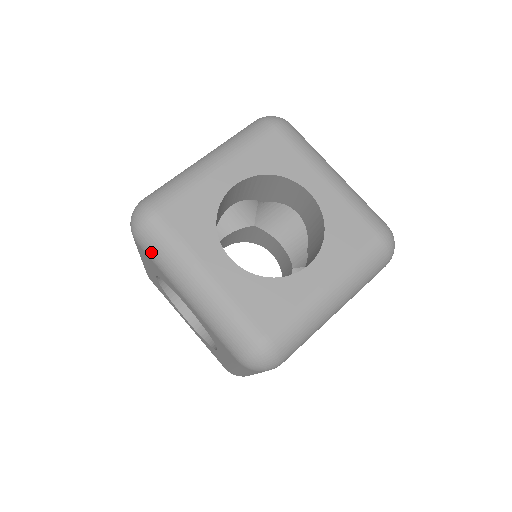
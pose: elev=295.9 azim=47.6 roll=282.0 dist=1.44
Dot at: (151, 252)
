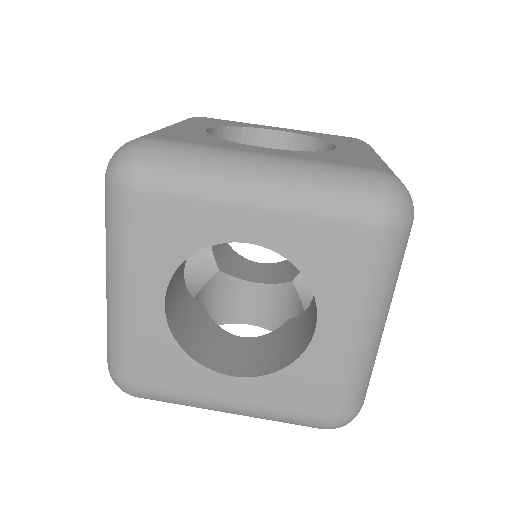
Dot at: (105, 209)
